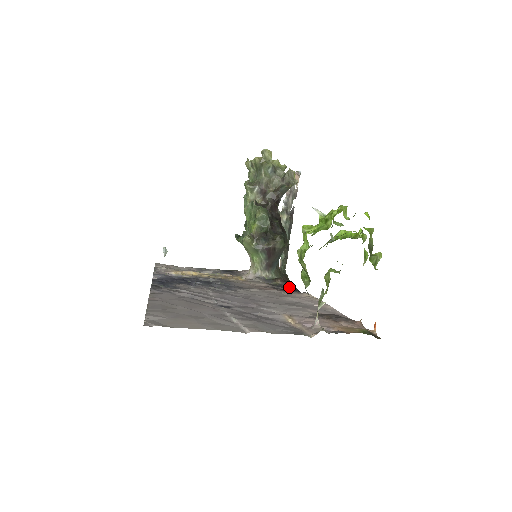
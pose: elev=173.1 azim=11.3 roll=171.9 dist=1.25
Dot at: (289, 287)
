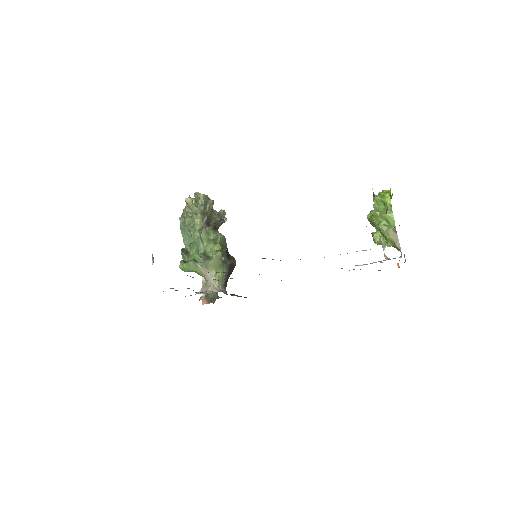
Dot at: occluded
